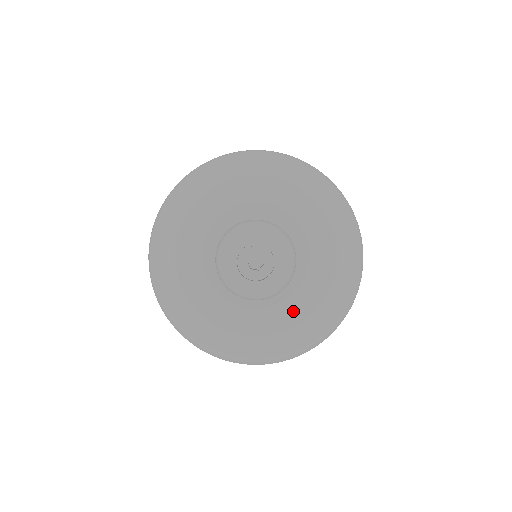
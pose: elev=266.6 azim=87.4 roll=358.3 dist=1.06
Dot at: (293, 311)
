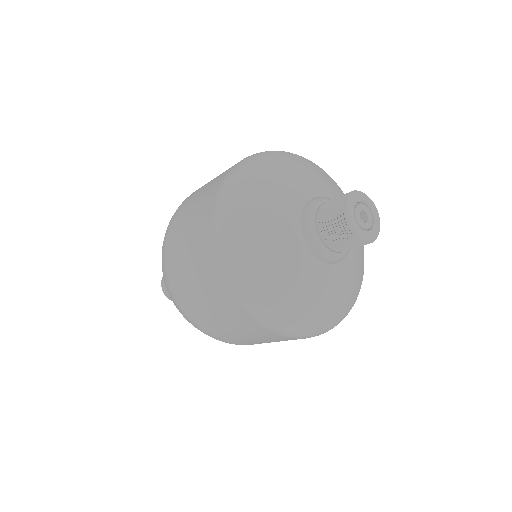
Dot at: (358, 248)
